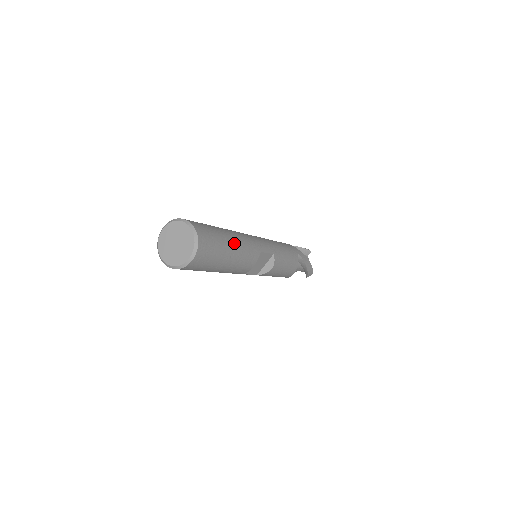
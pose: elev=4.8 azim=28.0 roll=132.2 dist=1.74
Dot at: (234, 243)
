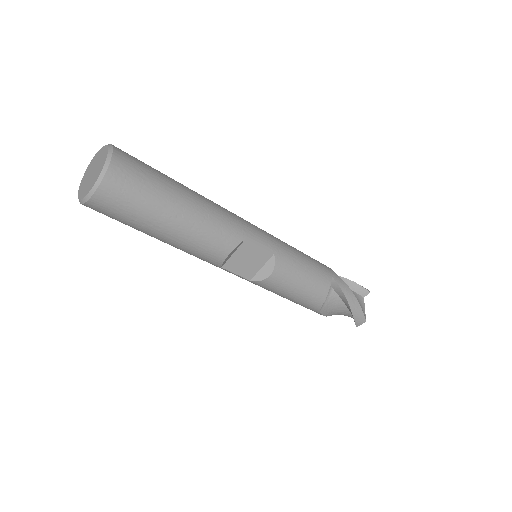
Dot at: (189, 203)
